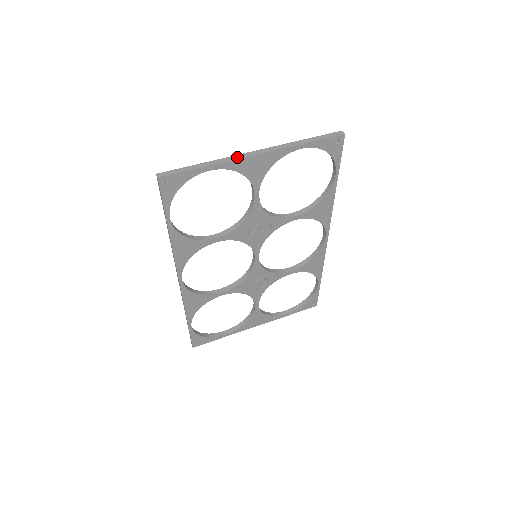
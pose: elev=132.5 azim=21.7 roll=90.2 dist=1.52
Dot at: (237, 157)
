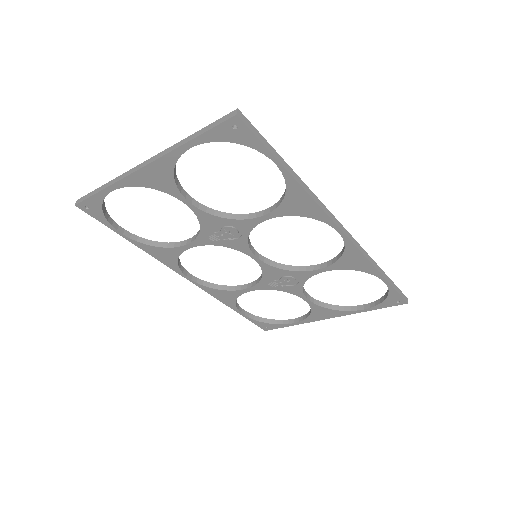
Dot at: (128, 173)
